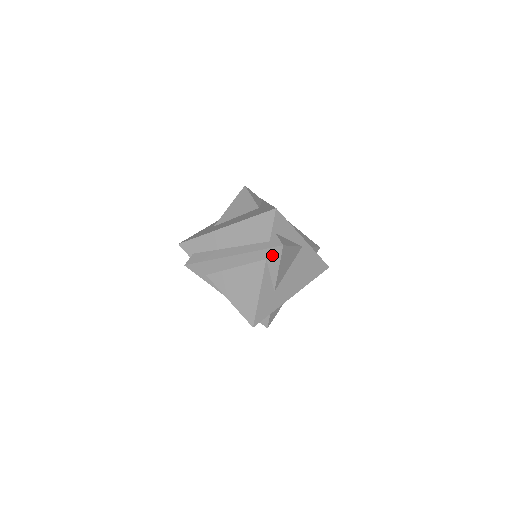
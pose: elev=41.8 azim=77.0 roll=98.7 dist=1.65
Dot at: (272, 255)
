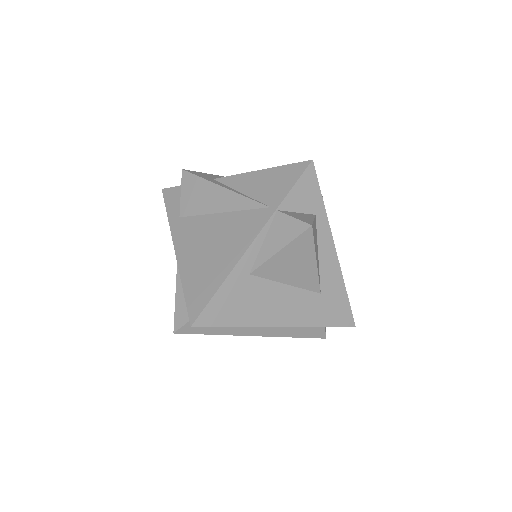
Dot at: occluded
